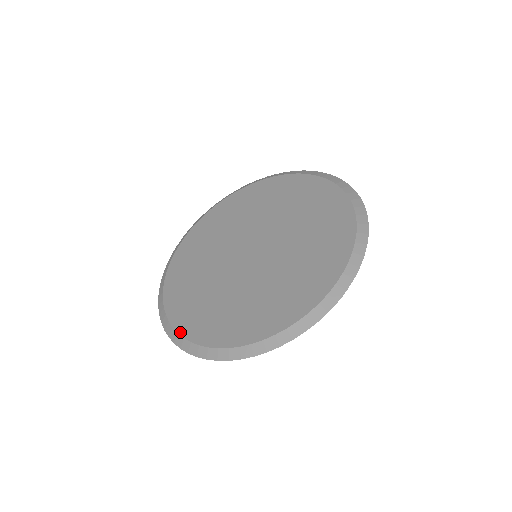
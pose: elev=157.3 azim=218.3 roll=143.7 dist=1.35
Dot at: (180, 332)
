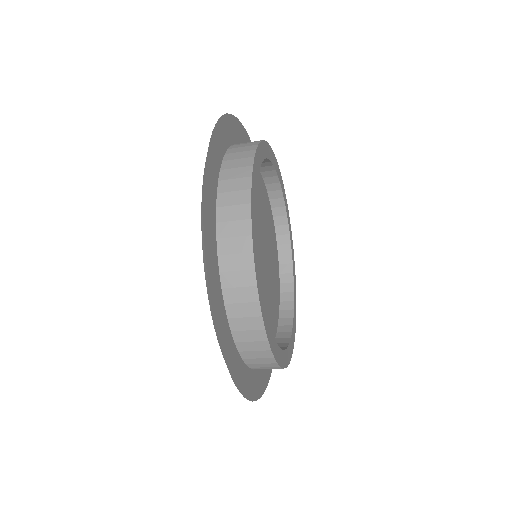
Dot at: occluded
